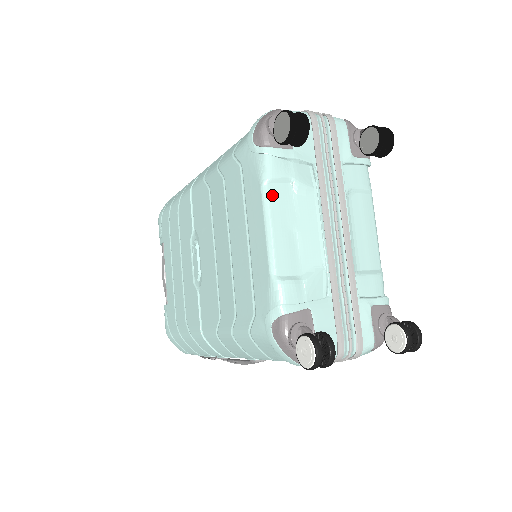
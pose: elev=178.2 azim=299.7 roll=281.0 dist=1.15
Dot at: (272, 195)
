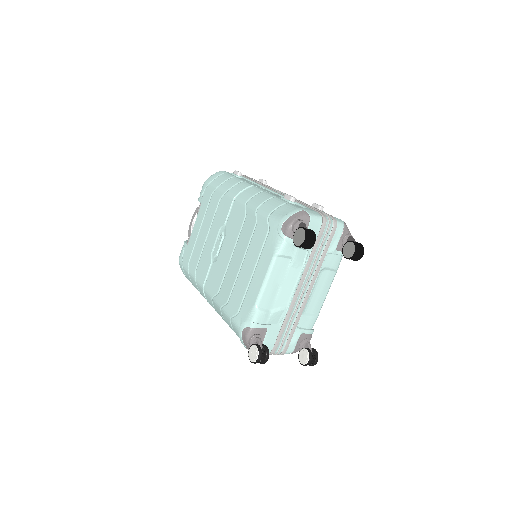
Dot at: (277, 263)
